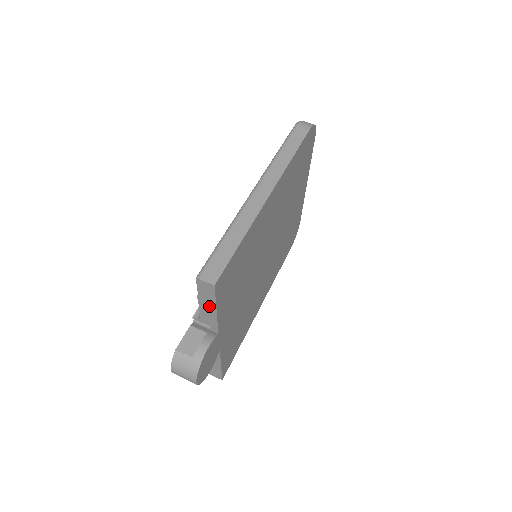
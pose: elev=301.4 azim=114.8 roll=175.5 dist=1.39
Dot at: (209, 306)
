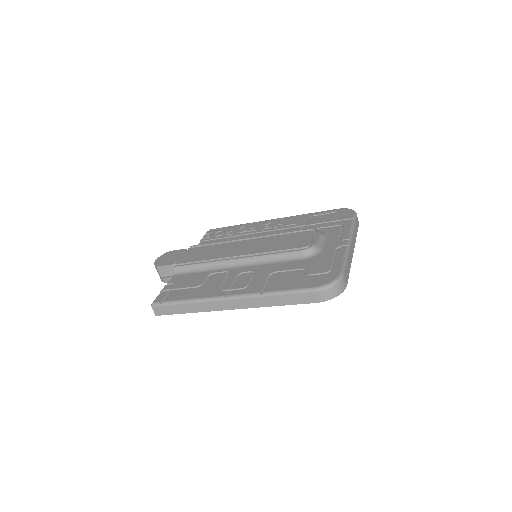
Dot at: occluded
